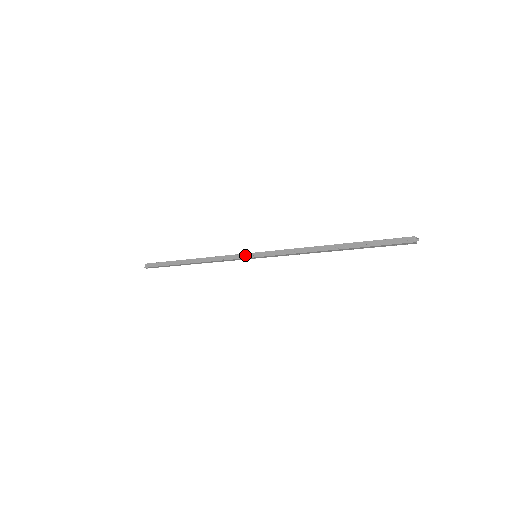
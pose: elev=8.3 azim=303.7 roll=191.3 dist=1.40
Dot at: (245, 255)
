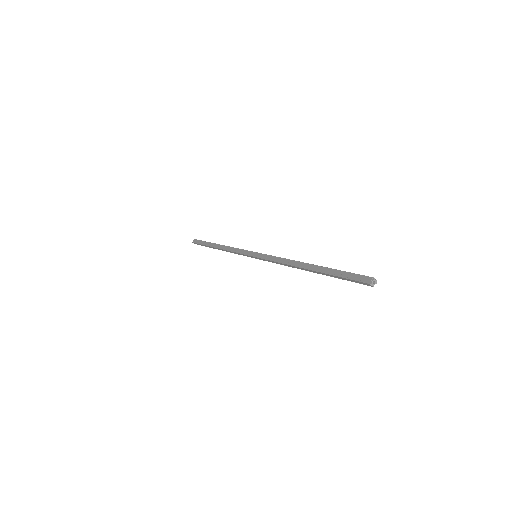
Dot at: (249, 252)
